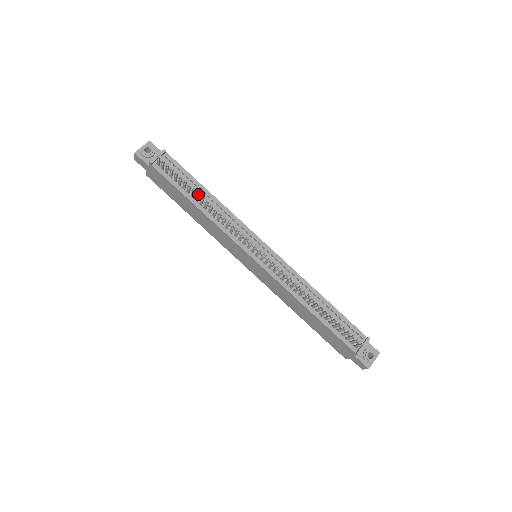
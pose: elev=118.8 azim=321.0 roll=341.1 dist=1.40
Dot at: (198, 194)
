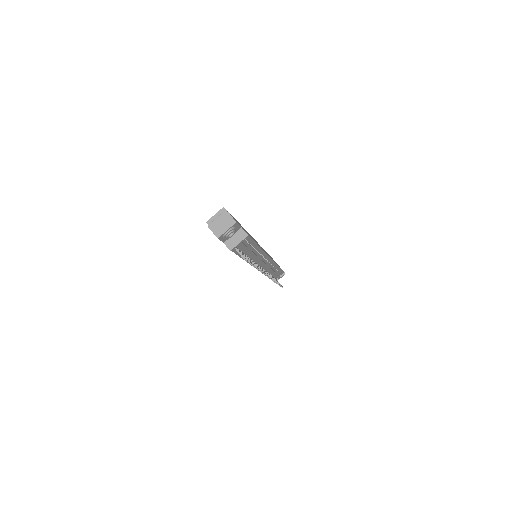
Dot at: (256, 268)
